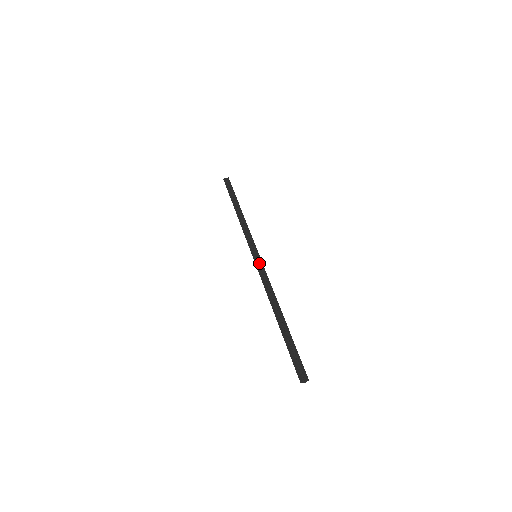
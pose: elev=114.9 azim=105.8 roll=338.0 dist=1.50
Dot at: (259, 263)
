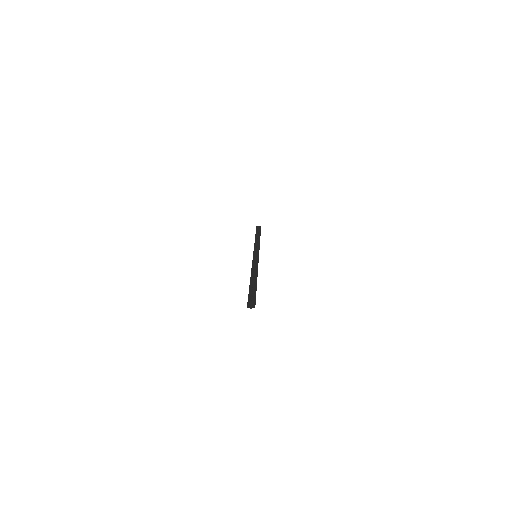
Dot at: (256, 258)
